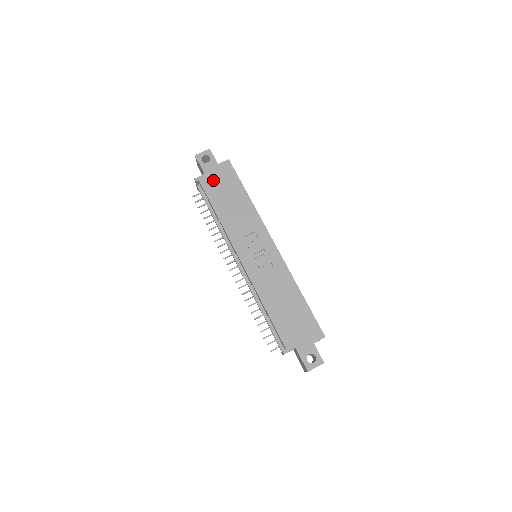
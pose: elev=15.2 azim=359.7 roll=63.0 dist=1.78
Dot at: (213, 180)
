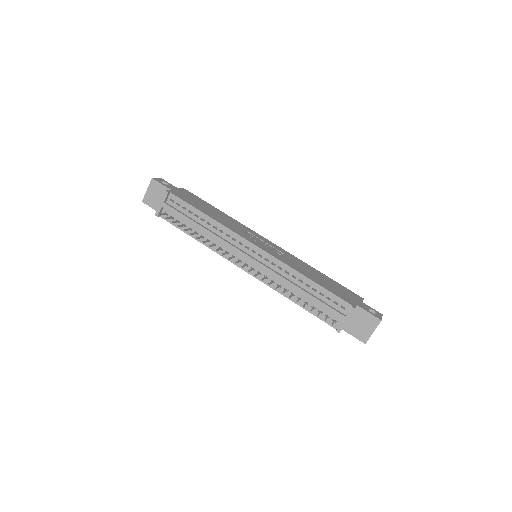
Dot at: (183, 195)
